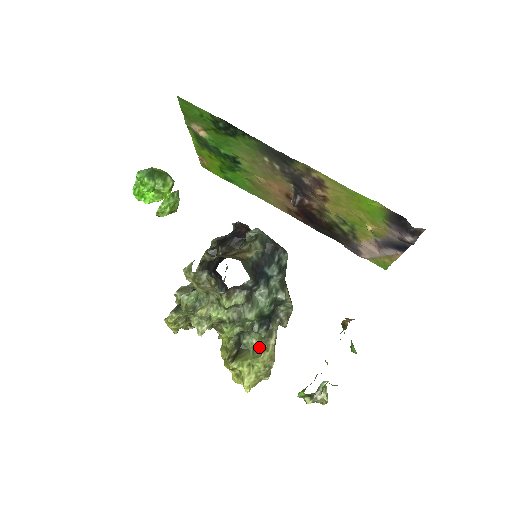
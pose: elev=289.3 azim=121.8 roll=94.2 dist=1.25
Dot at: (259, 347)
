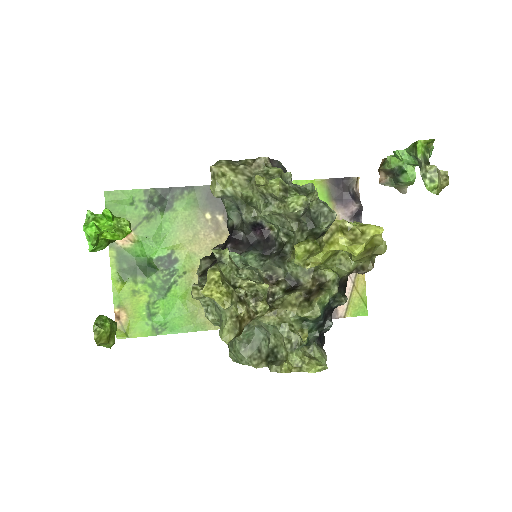
Dot at: occluded
